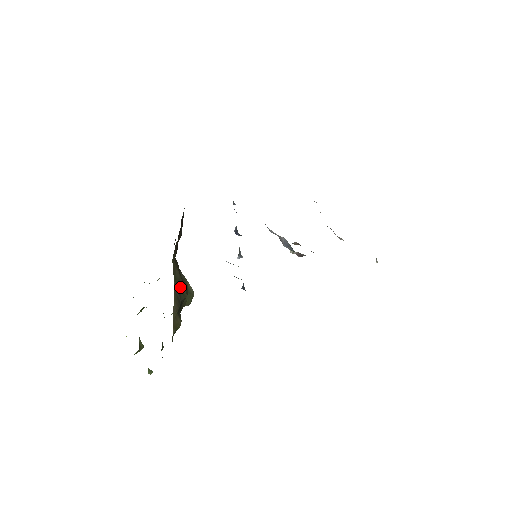
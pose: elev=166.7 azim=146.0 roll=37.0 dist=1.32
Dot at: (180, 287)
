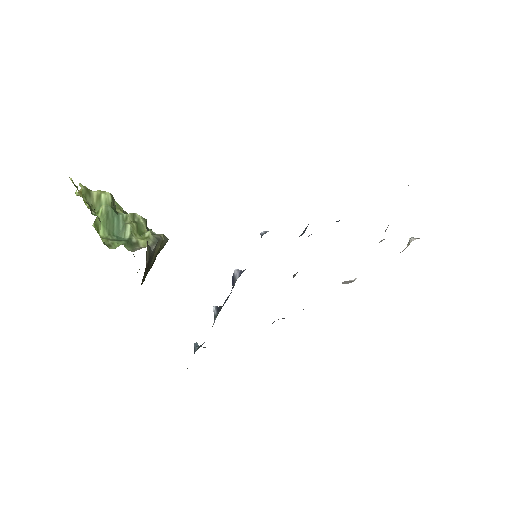
Dot at: occluded
